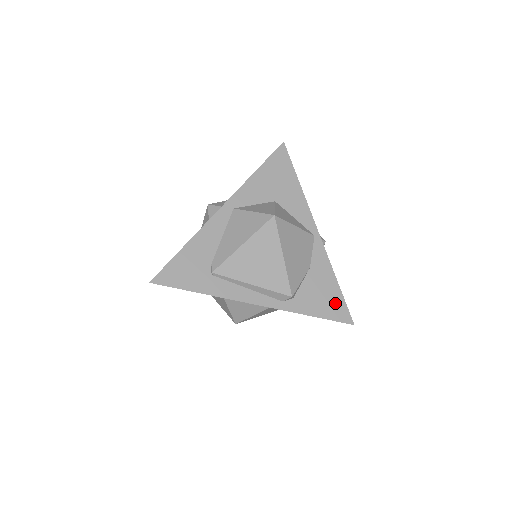
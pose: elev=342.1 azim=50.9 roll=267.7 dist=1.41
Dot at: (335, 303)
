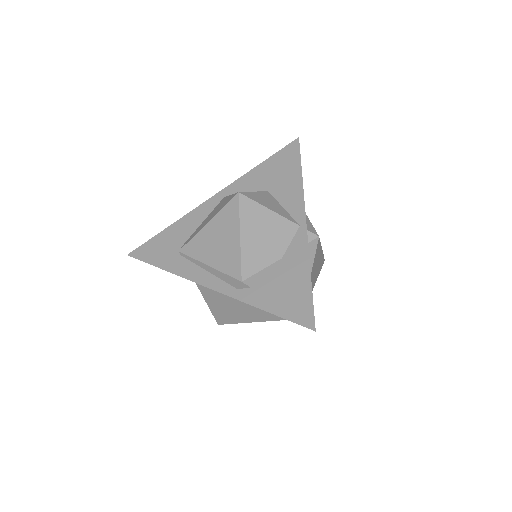
Dot at: (299, 301)
